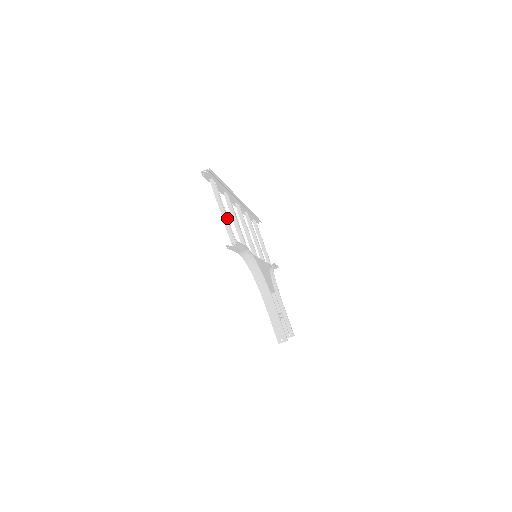
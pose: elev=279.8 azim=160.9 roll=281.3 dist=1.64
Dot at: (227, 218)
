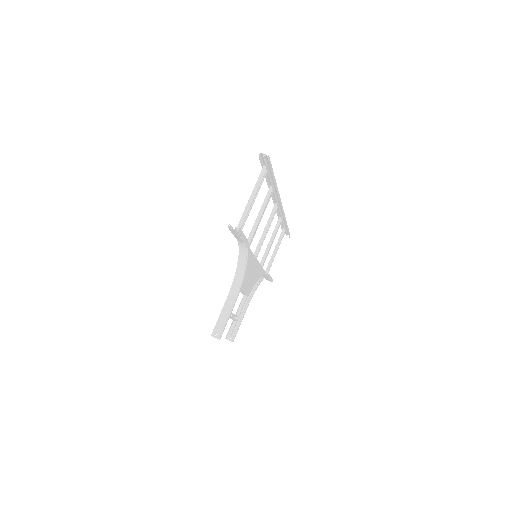
Dot at: occluded
